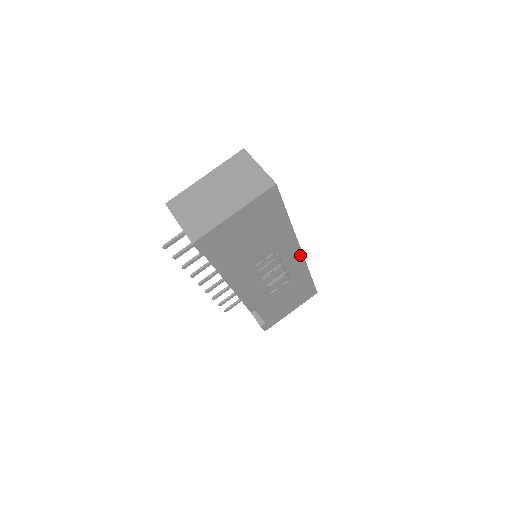
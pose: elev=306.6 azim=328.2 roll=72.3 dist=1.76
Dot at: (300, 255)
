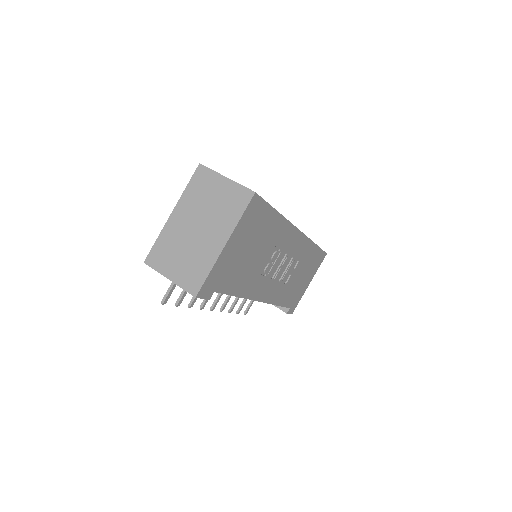
Dot at: (301, 235)
